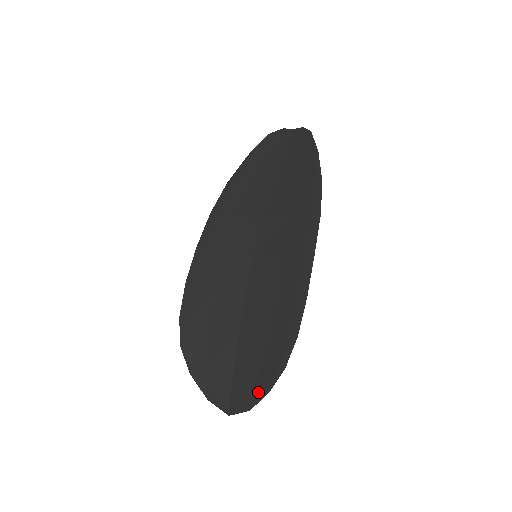
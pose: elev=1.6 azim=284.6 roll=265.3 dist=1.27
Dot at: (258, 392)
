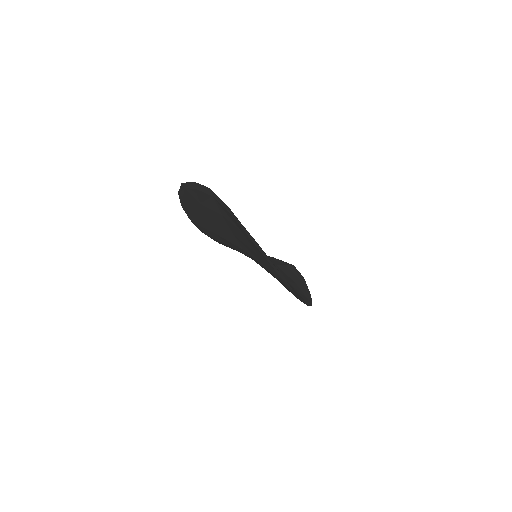
Dot at: occluded
